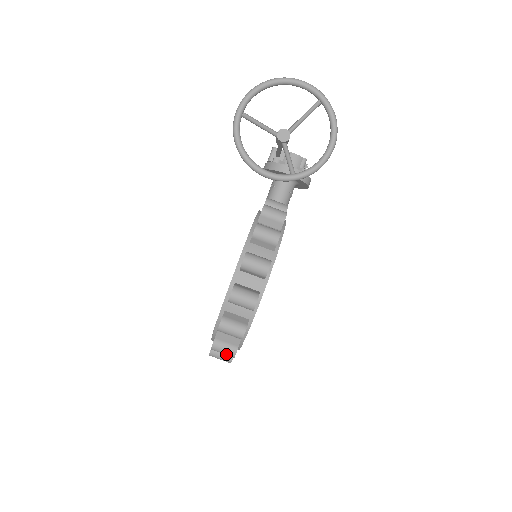
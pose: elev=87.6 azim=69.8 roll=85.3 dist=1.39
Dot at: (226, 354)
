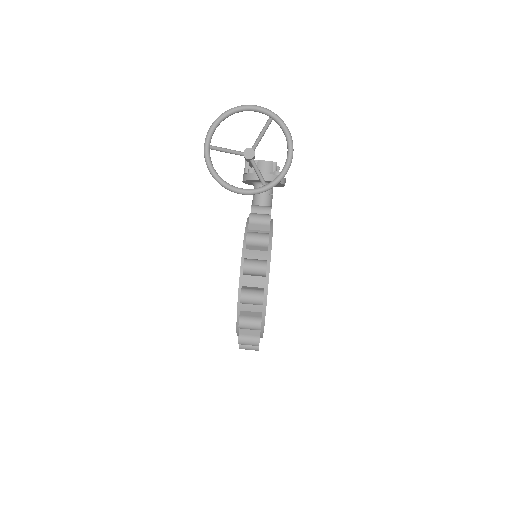
Dot at: occluded
